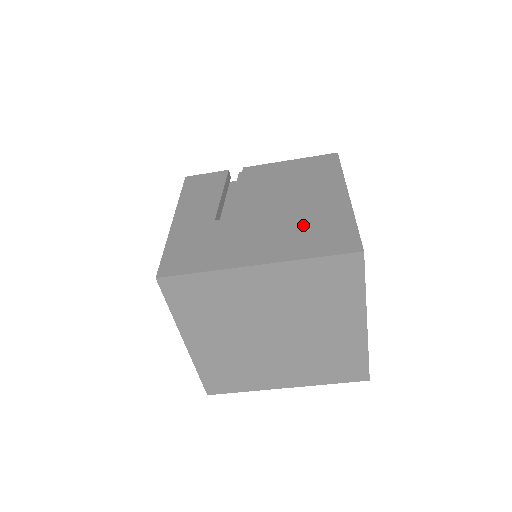
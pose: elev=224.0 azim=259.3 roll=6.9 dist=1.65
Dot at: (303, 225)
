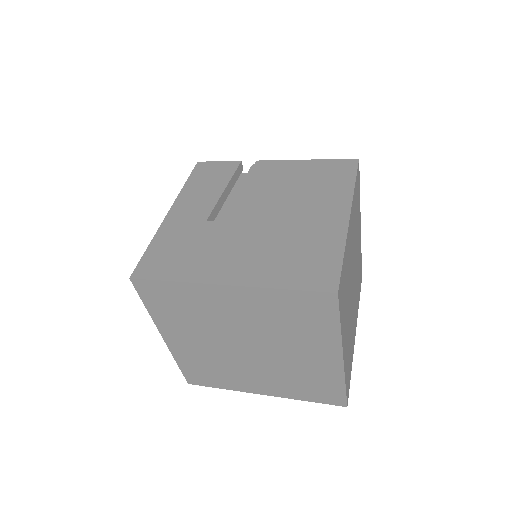
Dot at: (289, 246)
